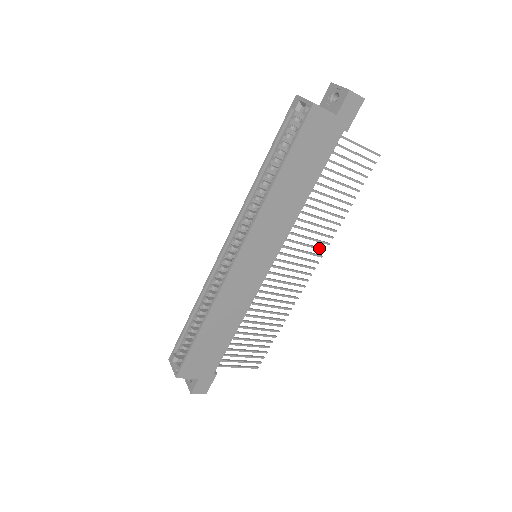
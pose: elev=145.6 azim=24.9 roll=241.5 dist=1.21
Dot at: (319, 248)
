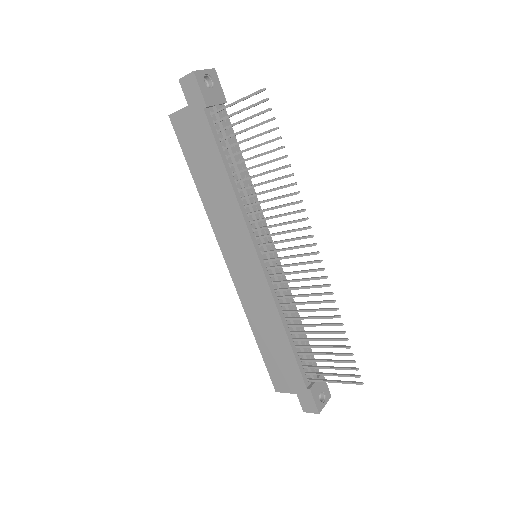
Dot at: (297, 220)
